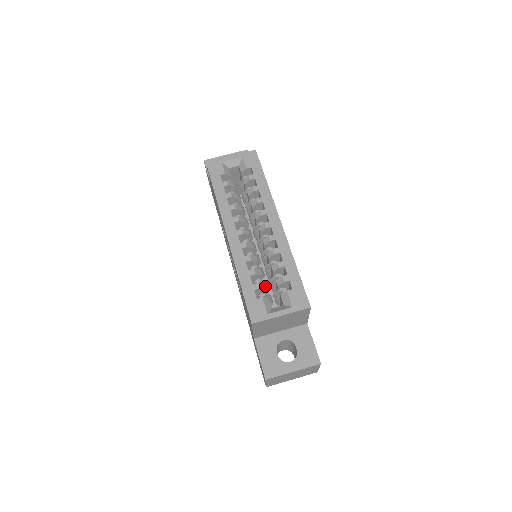
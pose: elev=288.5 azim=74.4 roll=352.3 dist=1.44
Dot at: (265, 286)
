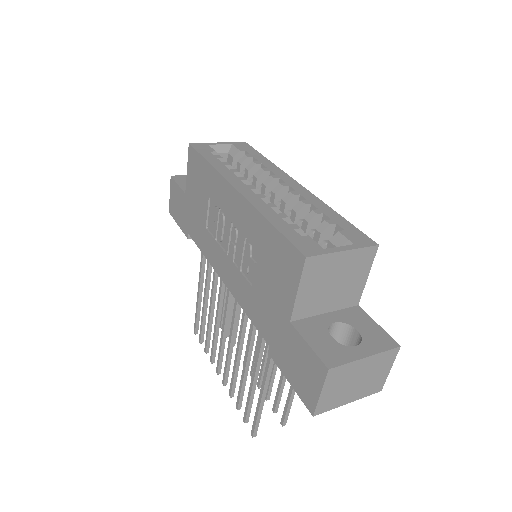
Dot at: occluded
